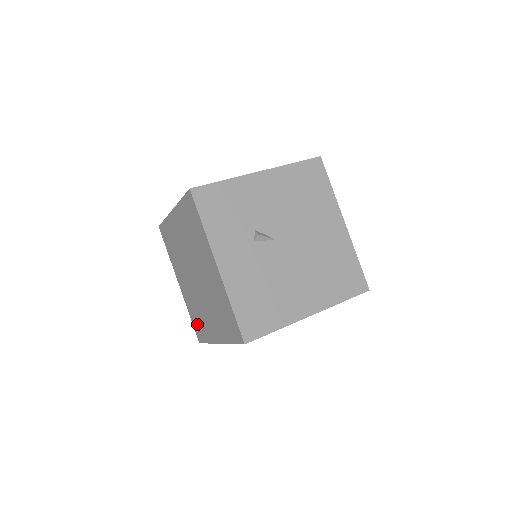
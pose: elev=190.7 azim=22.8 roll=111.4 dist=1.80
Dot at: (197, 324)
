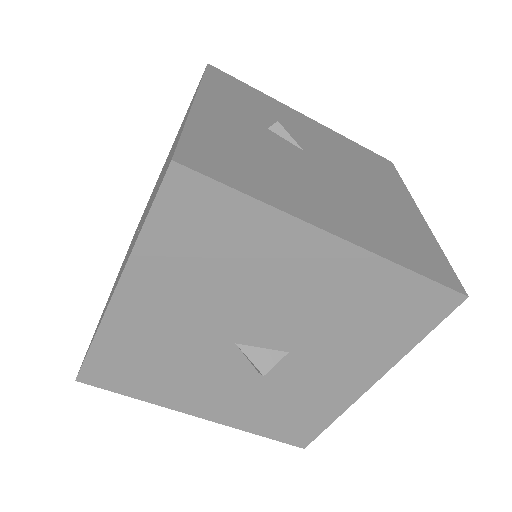
Dot at: occluded
